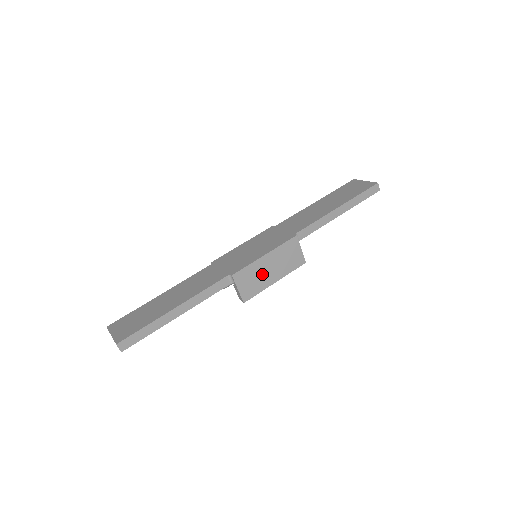
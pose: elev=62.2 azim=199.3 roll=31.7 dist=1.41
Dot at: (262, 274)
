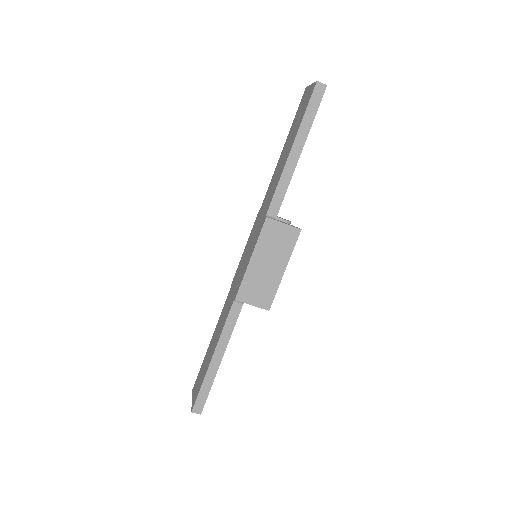
Dot at: (264, 276)
